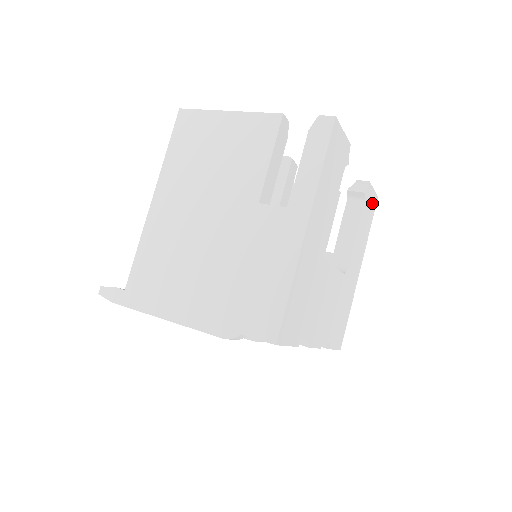
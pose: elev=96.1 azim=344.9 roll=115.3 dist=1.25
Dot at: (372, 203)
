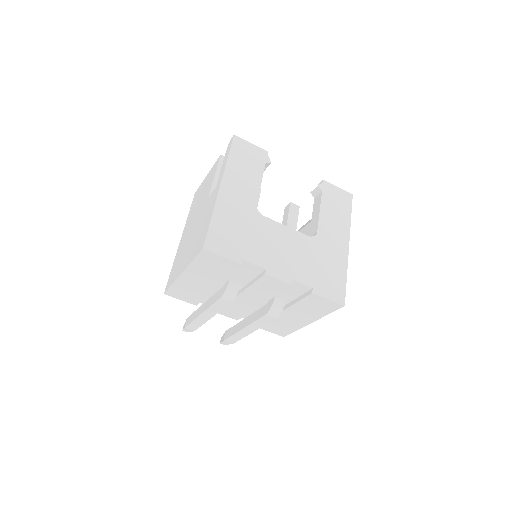
Dot at: (341, 197)
